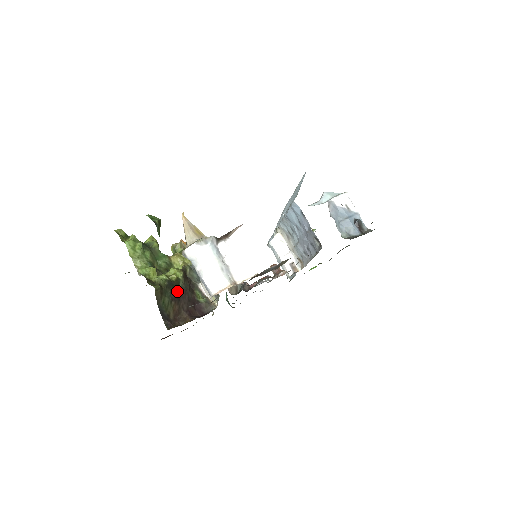
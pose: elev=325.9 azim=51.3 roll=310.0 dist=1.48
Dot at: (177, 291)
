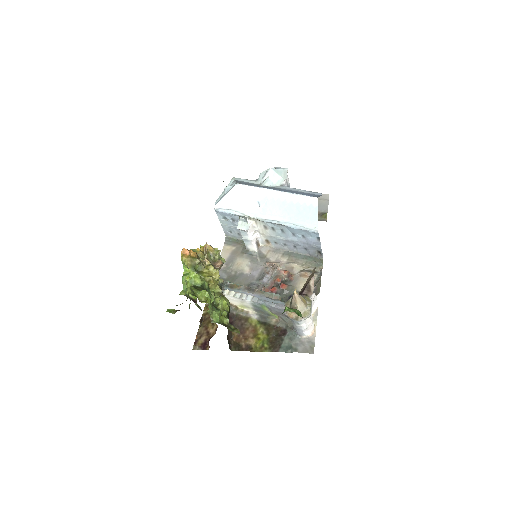
Dot at: occluded
